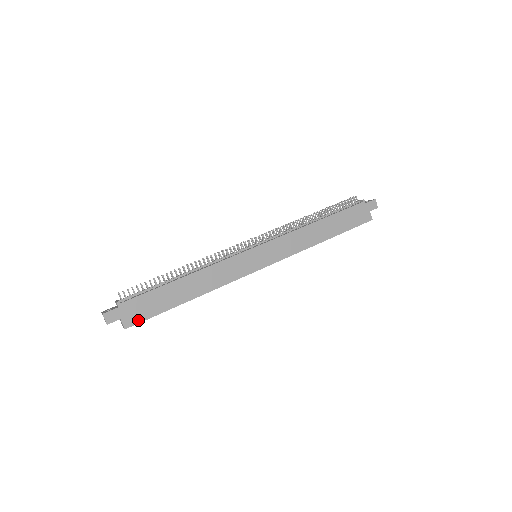
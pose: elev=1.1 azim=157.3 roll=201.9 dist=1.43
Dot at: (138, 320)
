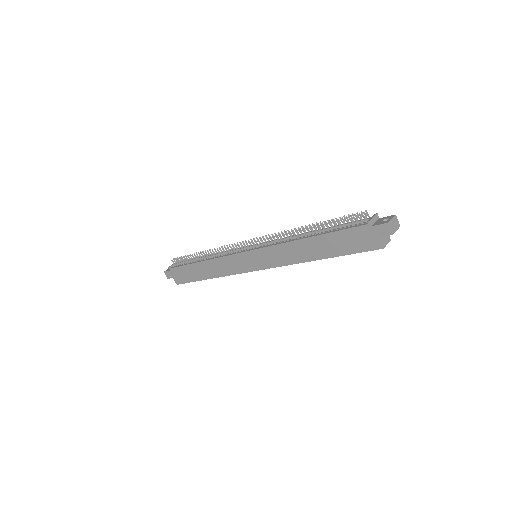
Dot at: (182, 282)
